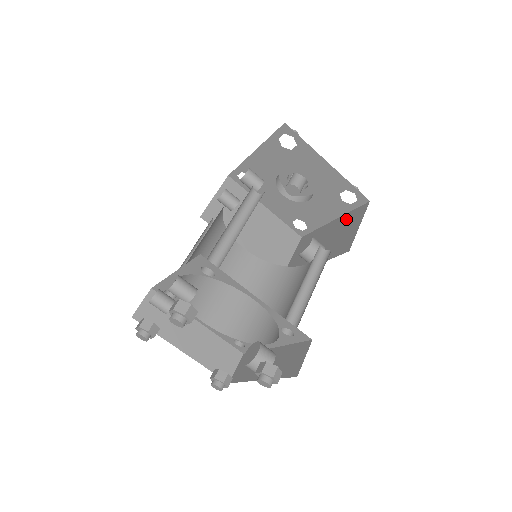
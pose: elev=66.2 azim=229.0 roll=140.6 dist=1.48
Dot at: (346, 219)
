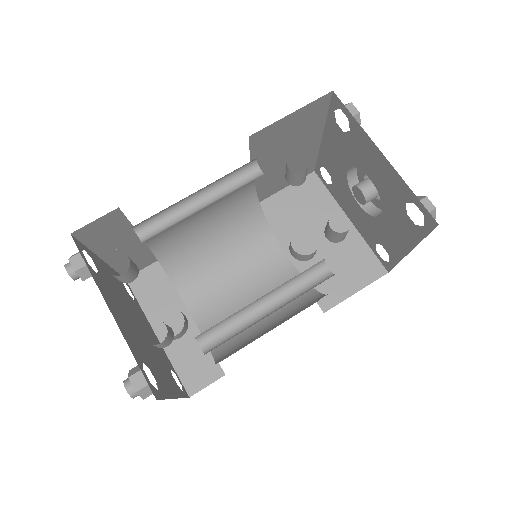
Dot at: (358, 251)
